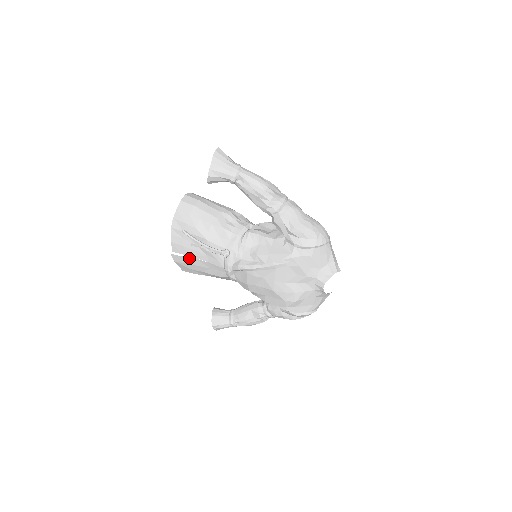
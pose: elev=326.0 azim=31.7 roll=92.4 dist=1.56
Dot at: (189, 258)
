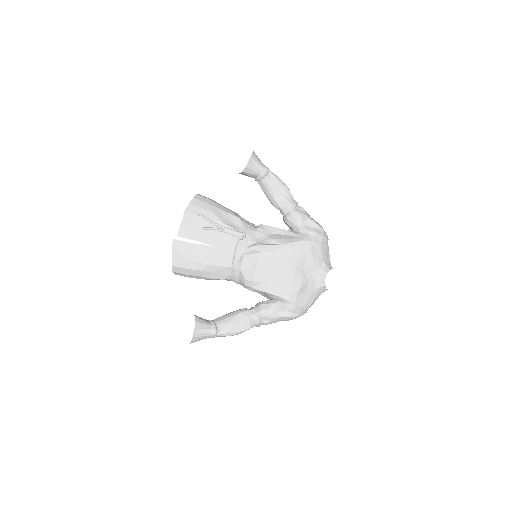
Dot at: (194, 244)
